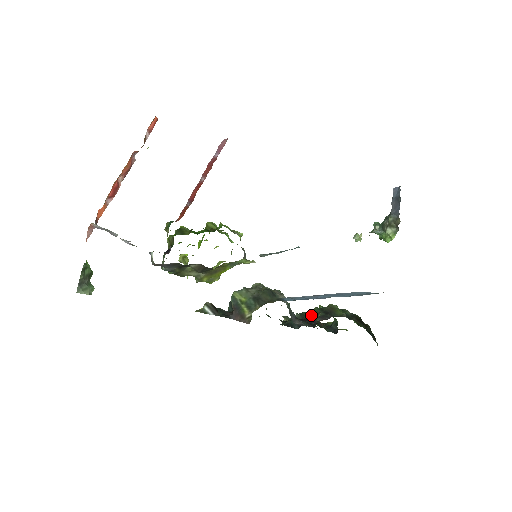
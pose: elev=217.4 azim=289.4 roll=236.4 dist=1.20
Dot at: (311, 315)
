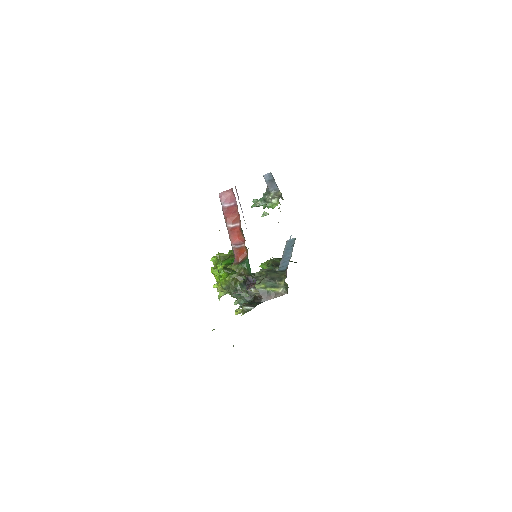
Dot at: occluded
